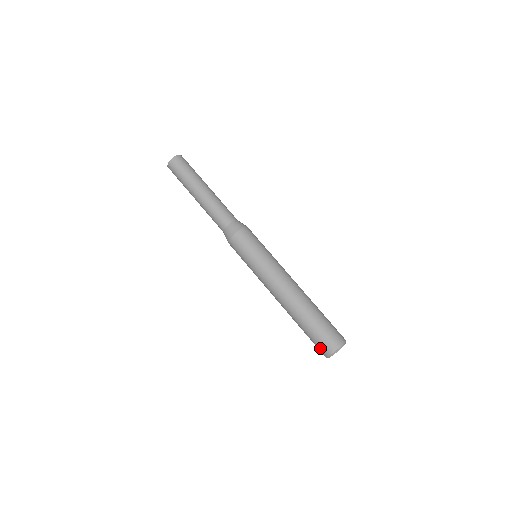
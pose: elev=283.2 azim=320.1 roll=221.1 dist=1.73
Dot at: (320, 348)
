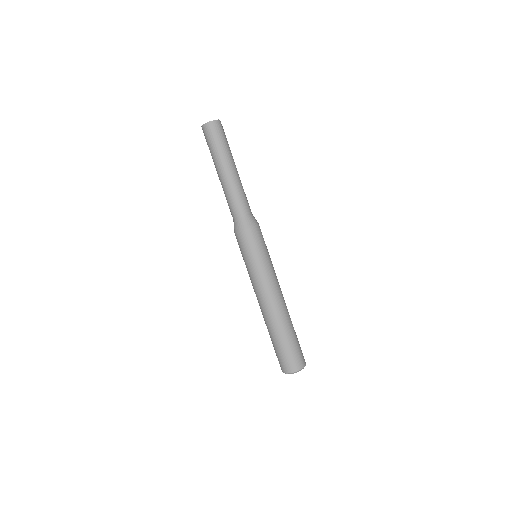
Dot at: (280, 363)
